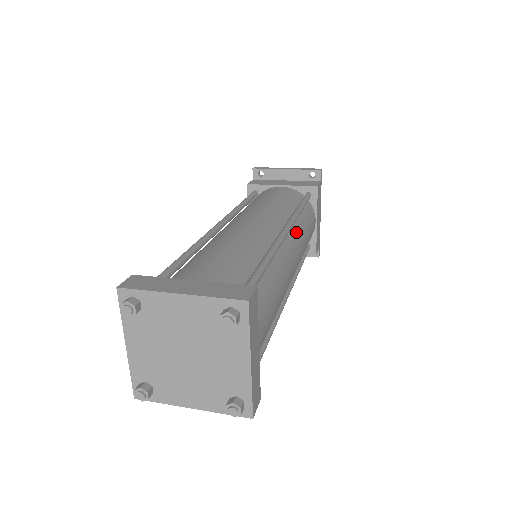
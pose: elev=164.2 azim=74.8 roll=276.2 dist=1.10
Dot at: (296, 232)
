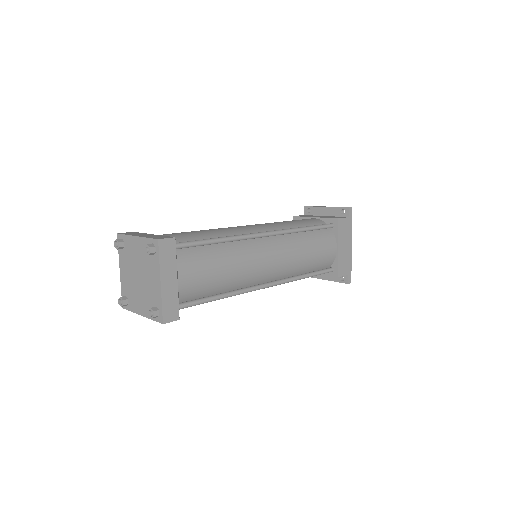
Dot at: (286, 241)
